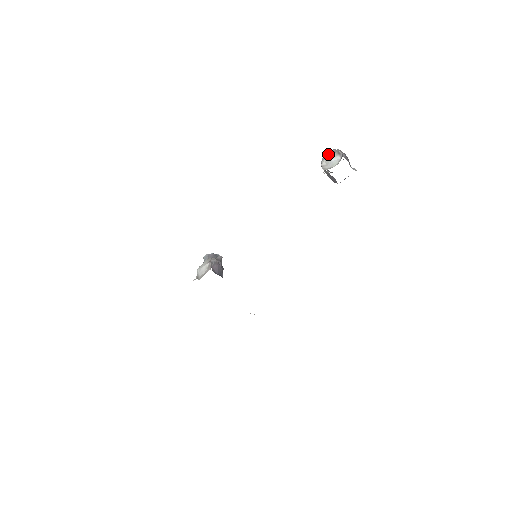
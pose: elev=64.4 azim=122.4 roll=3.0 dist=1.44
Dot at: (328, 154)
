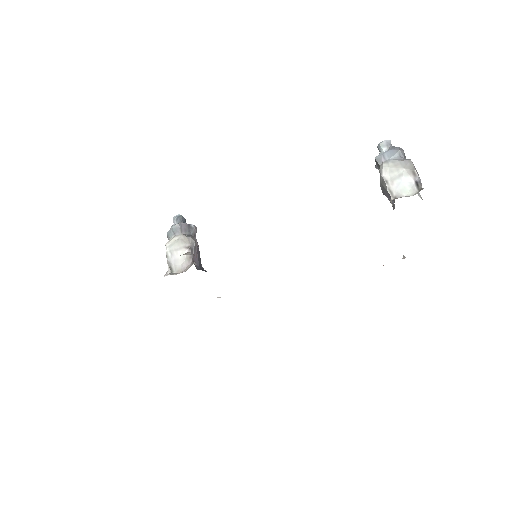
Dot at: (391, 154)
